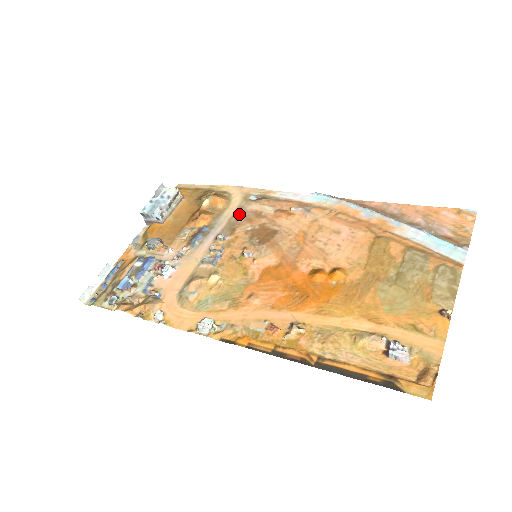
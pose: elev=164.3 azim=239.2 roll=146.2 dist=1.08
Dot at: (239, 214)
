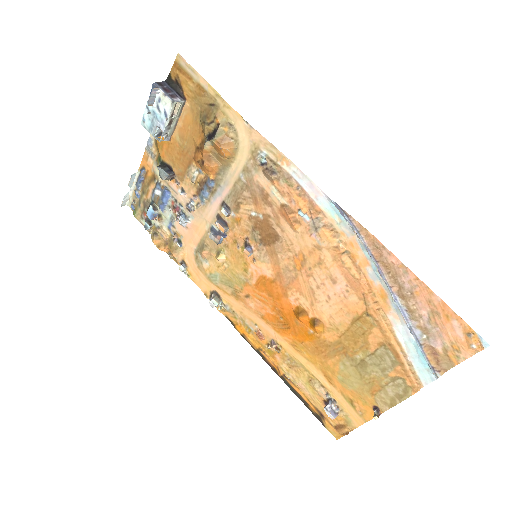
Dot at: (245, 182)
